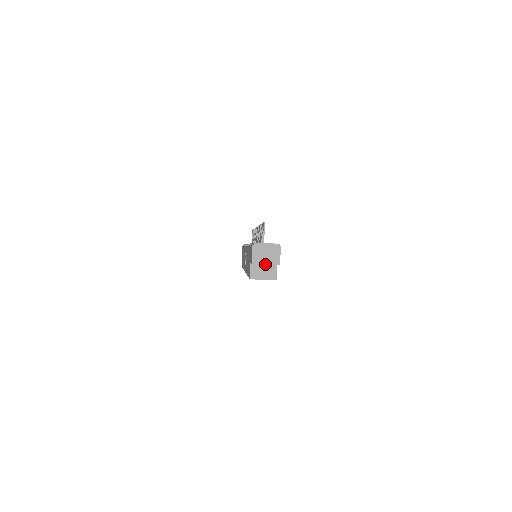
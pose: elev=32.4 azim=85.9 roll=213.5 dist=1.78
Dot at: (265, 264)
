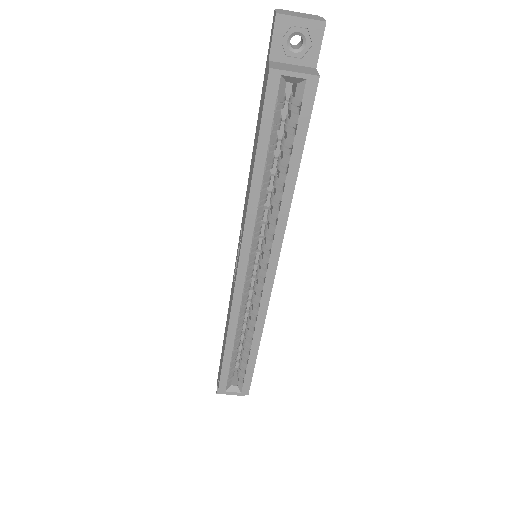
Dot at: (295, 65)
